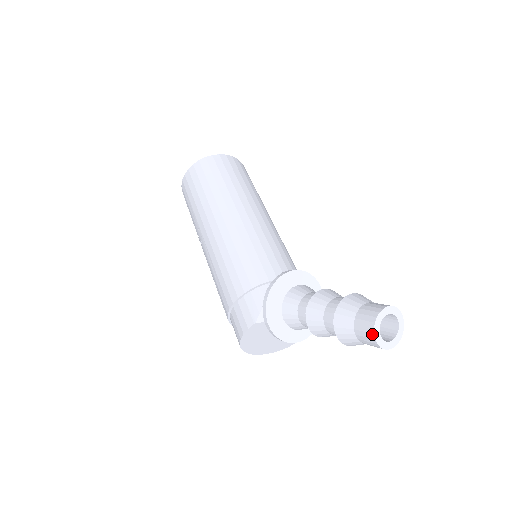
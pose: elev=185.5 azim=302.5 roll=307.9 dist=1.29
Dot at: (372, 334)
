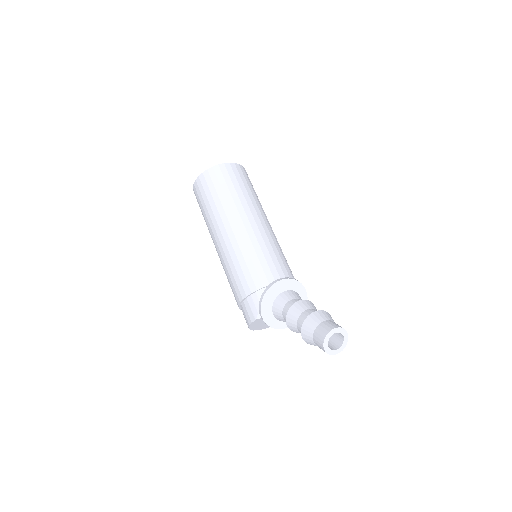
Dot at: (323, 348)
